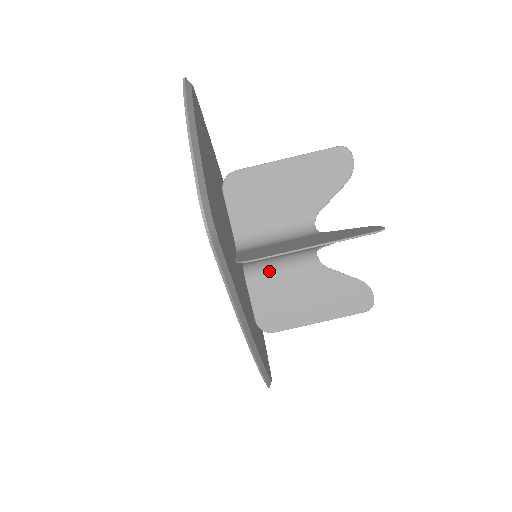
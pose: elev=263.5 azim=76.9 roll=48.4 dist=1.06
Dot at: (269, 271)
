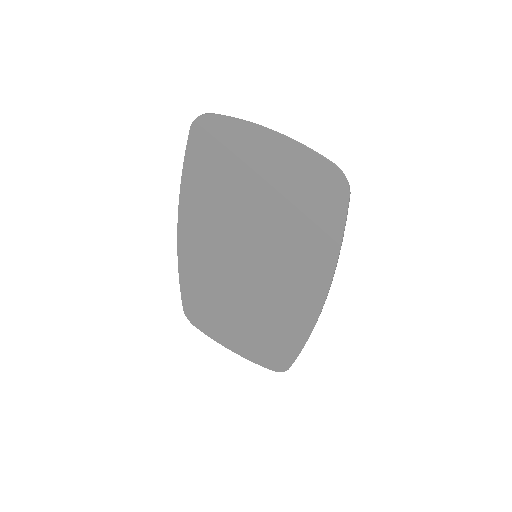
Dot at: occluded
